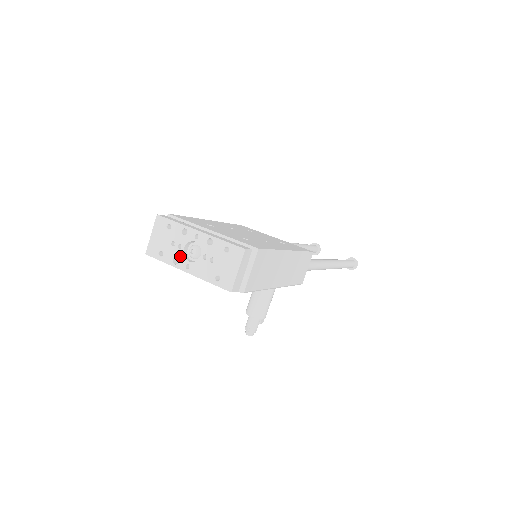
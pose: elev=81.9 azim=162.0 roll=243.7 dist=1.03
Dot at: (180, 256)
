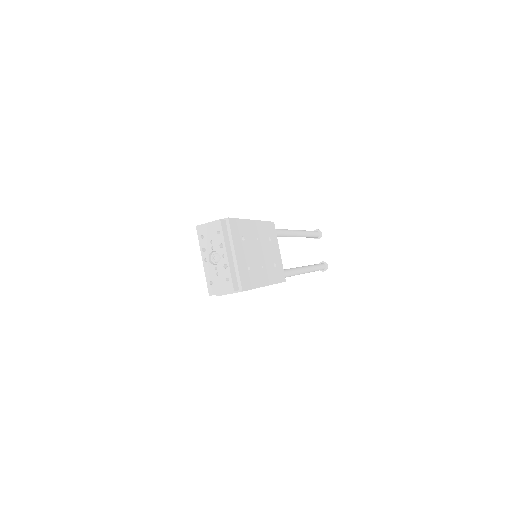
Dot at: (208, 251)
